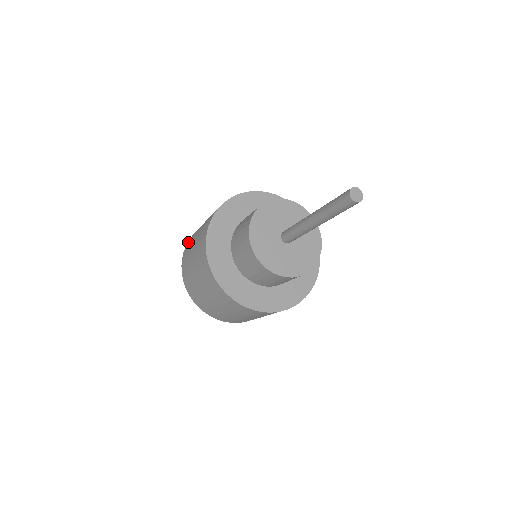
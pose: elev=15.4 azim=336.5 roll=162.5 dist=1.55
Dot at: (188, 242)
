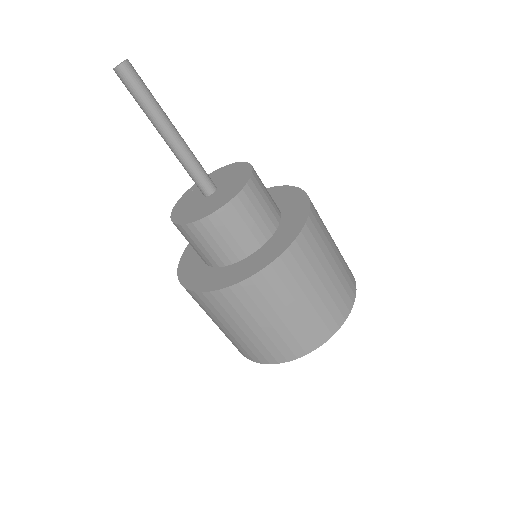
Dot at: occluded
